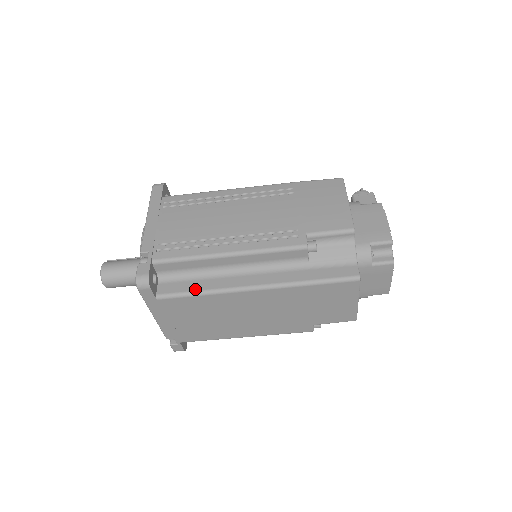
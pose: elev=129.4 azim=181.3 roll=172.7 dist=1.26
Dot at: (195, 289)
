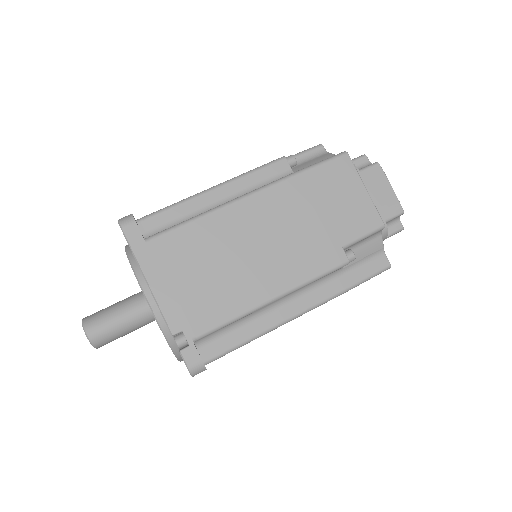
Dot at: (187, 220)
